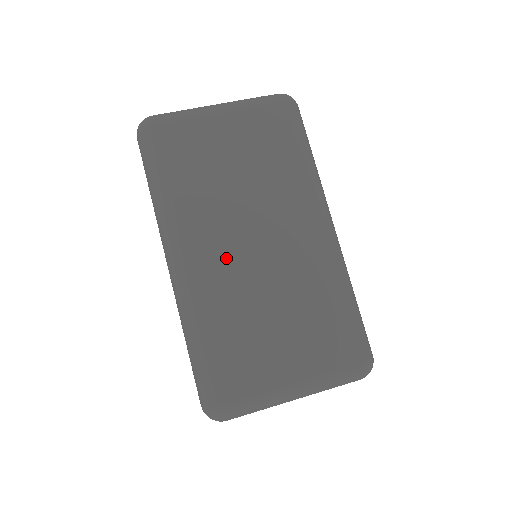
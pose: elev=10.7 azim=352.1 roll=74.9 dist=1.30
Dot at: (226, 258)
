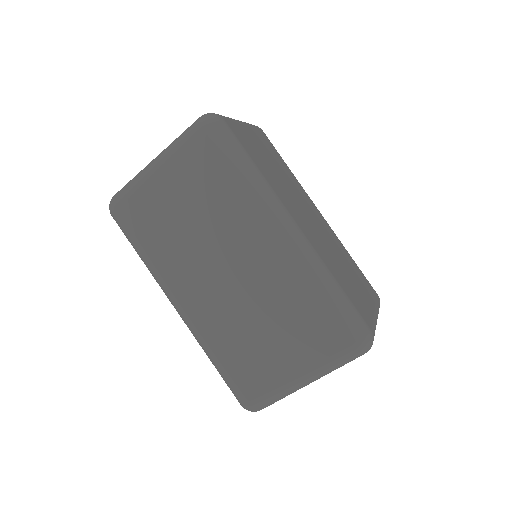
Dot at: (309, 226)
